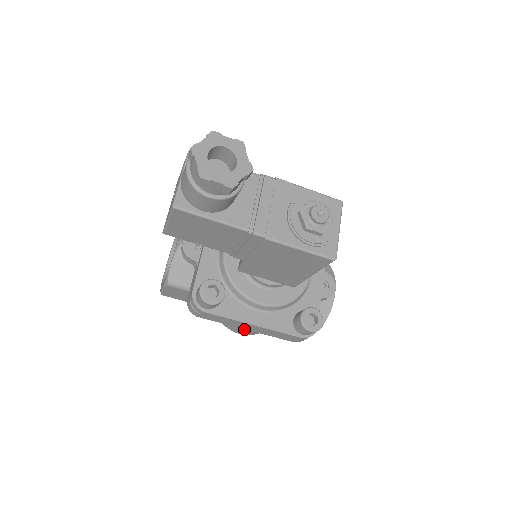
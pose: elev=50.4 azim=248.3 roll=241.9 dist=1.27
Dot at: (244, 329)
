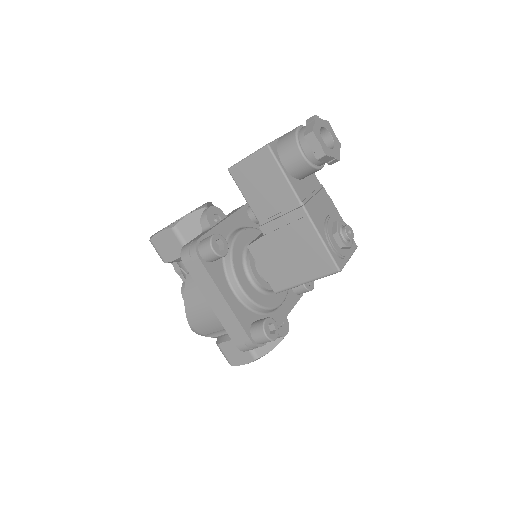
Dot at: (200, 310)
